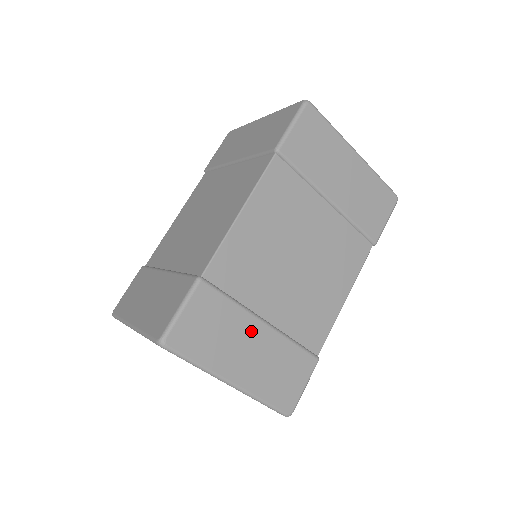
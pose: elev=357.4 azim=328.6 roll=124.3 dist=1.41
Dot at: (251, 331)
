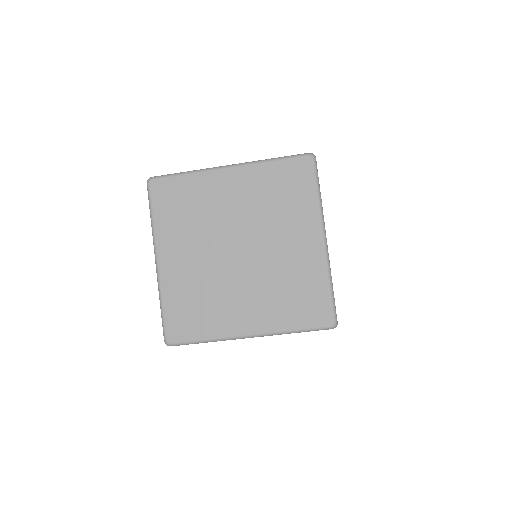
Dot at: occluded
